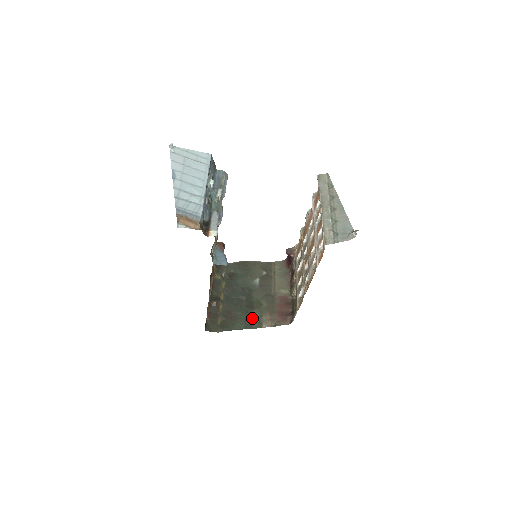
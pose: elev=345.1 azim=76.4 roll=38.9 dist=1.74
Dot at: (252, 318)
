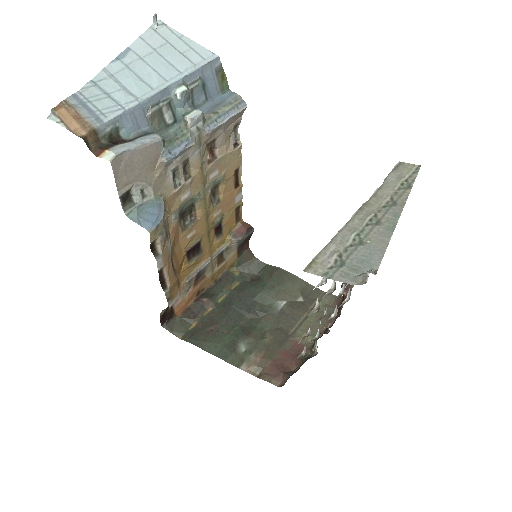
Dot at: (236, 347)
